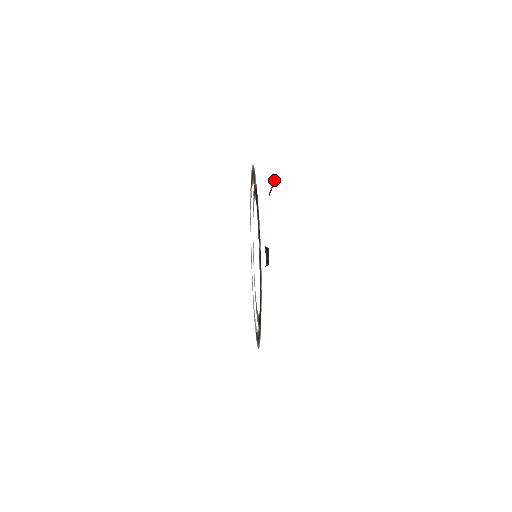
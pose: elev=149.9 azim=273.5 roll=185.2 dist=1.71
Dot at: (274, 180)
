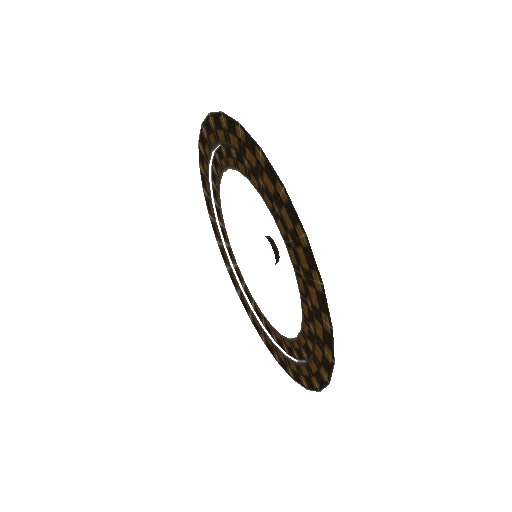
Dot at: occluded
